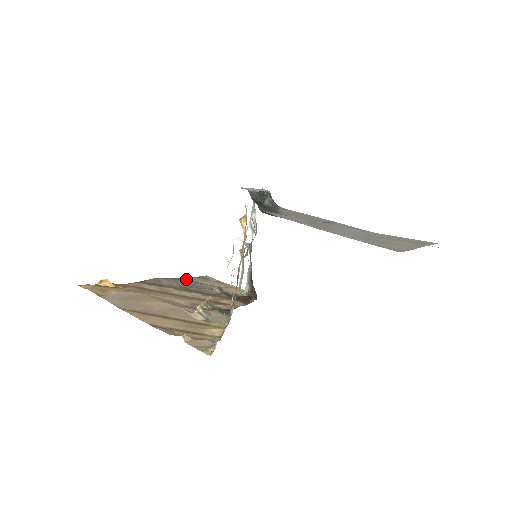
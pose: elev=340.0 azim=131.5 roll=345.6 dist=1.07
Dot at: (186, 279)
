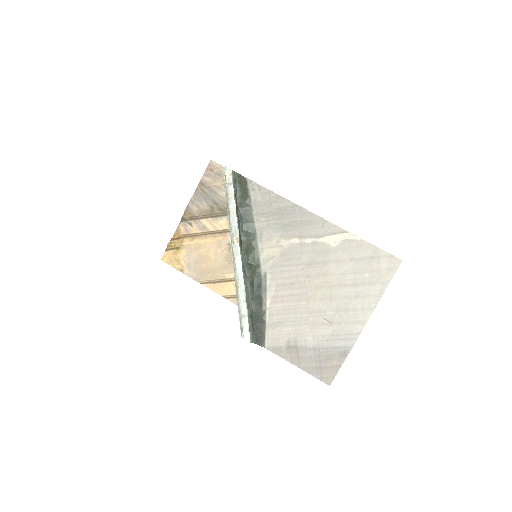
Dot at: (202, 186)
